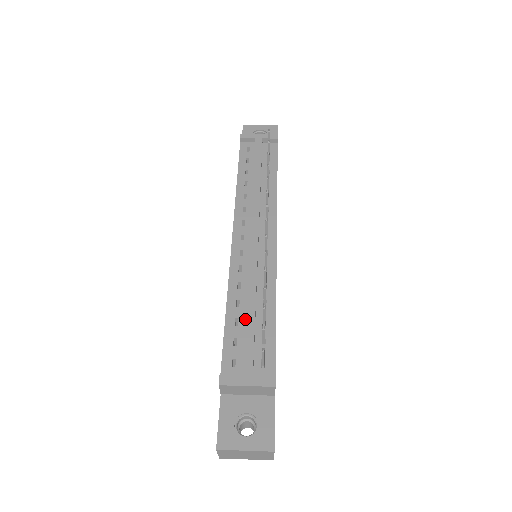
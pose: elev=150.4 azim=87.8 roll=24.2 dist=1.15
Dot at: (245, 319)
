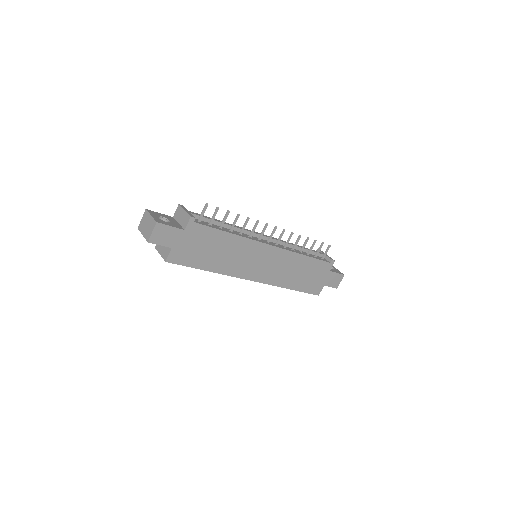
Dot at: occluded
